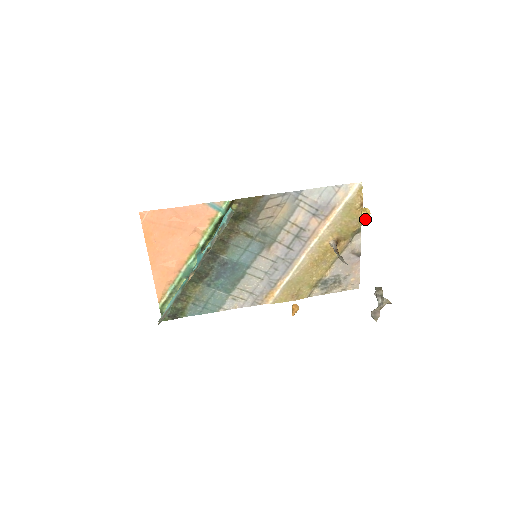
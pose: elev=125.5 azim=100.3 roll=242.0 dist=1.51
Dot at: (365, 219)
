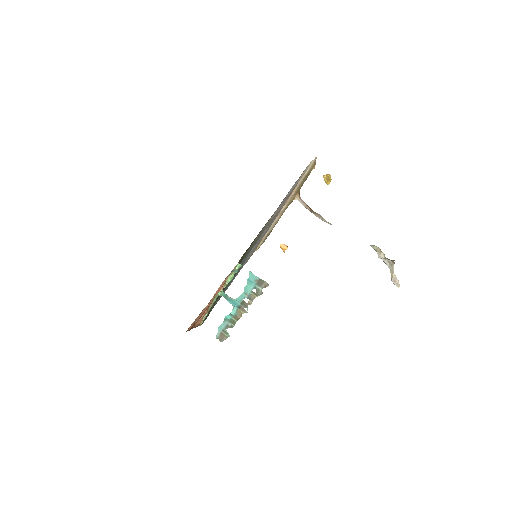
Dot at: (329, 183)
